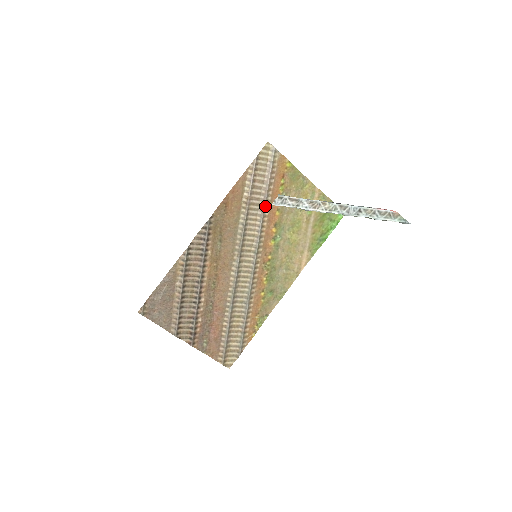
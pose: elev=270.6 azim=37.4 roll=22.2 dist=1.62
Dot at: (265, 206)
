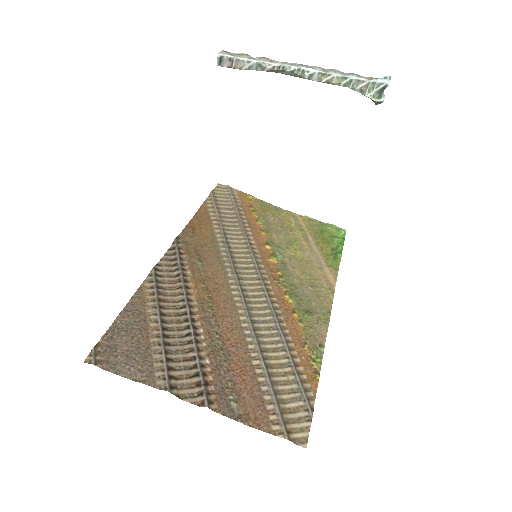
Dot at: (243, 226)
